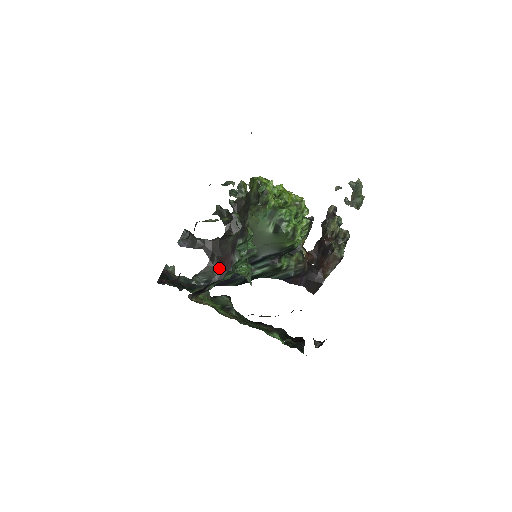
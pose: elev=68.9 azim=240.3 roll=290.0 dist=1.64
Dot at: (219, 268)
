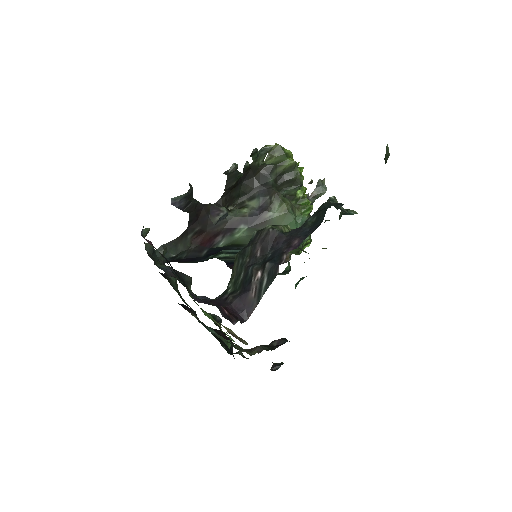
Dot at: (193, 244)
